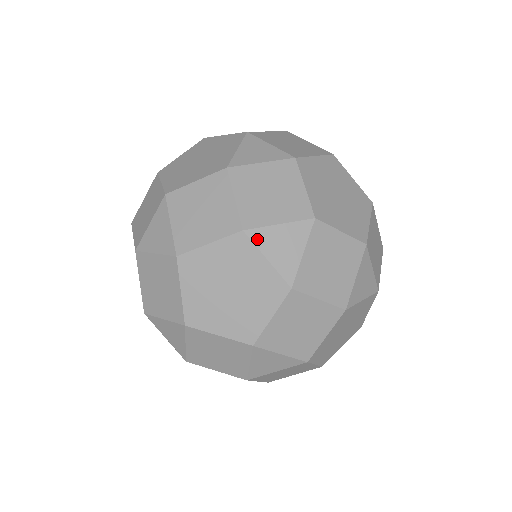
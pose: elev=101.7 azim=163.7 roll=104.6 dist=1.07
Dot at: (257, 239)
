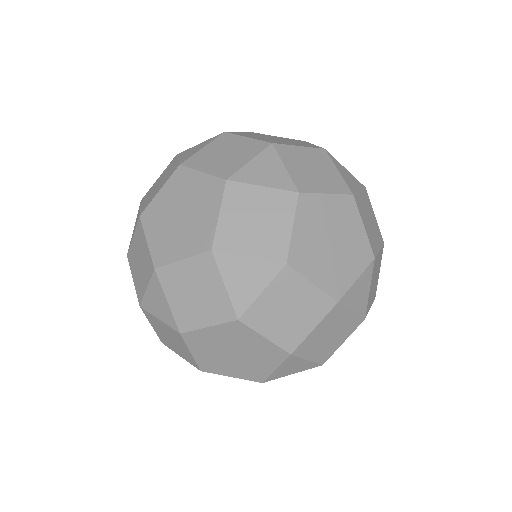
Dot at: (289, 361)
